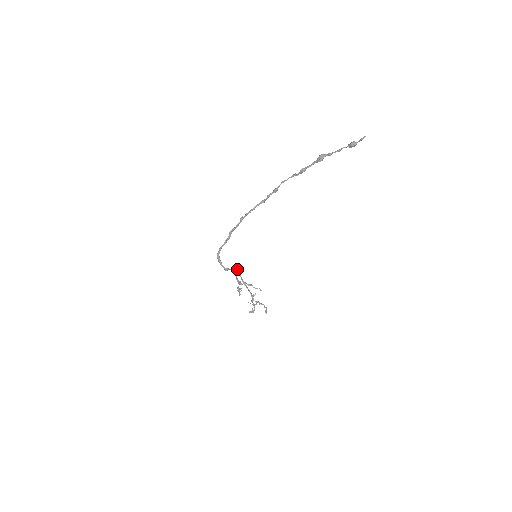
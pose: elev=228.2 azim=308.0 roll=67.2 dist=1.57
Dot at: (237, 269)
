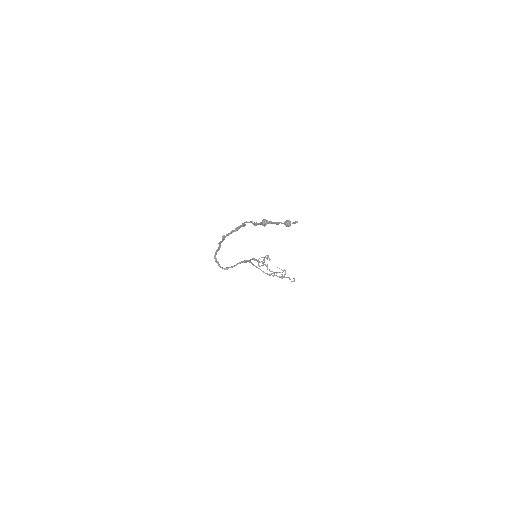
Dot at: (242, 262)
